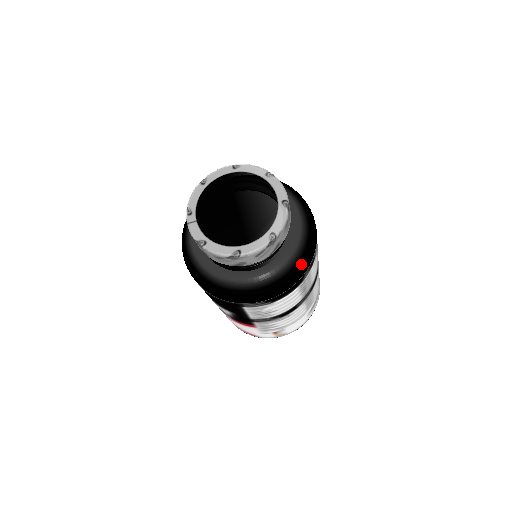
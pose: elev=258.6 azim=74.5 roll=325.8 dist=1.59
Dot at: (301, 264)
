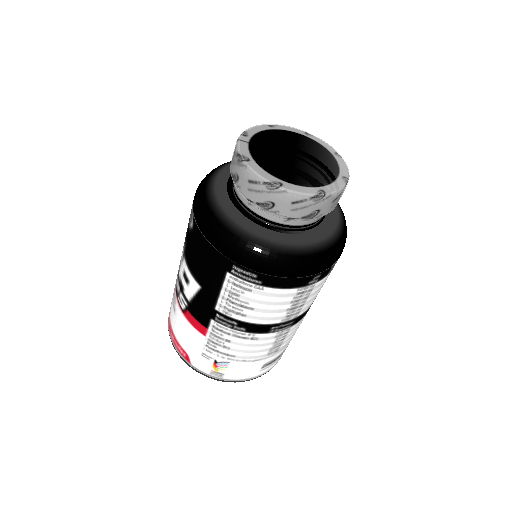
Dot at: (320, 258)
